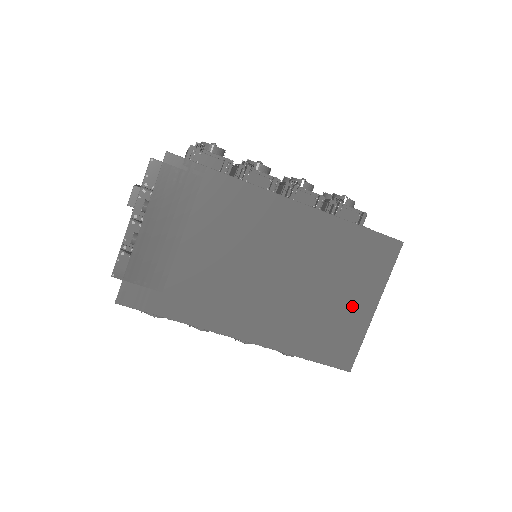
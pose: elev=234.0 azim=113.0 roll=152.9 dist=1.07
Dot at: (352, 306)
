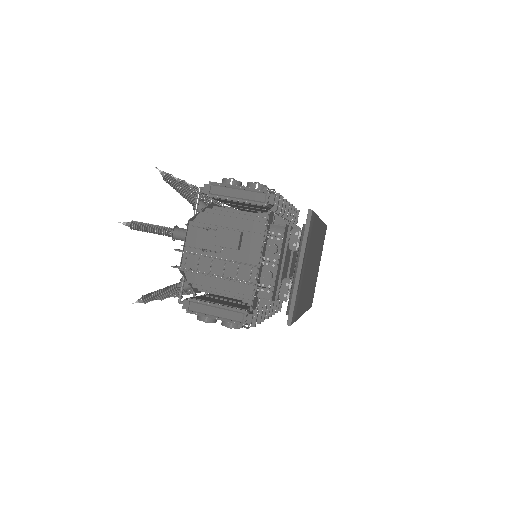
Dot at: (317, 270)
